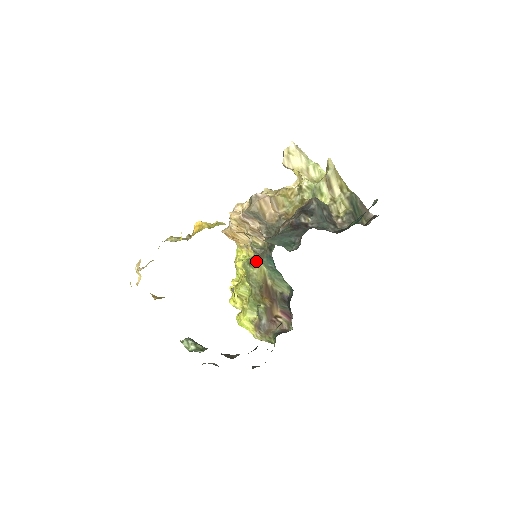
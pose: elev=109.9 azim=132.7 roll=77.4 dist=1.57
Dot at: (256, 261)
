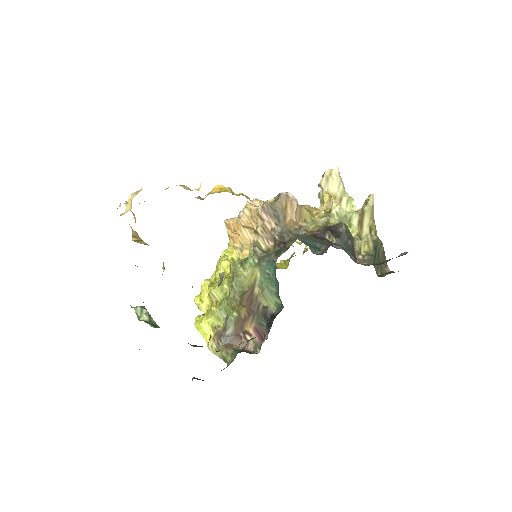
Dot at: (251, 263)
